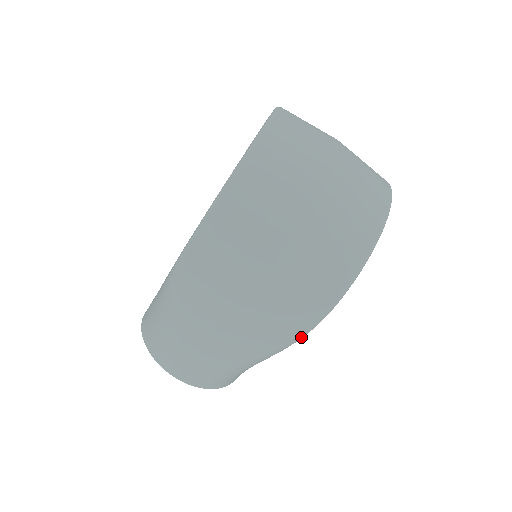
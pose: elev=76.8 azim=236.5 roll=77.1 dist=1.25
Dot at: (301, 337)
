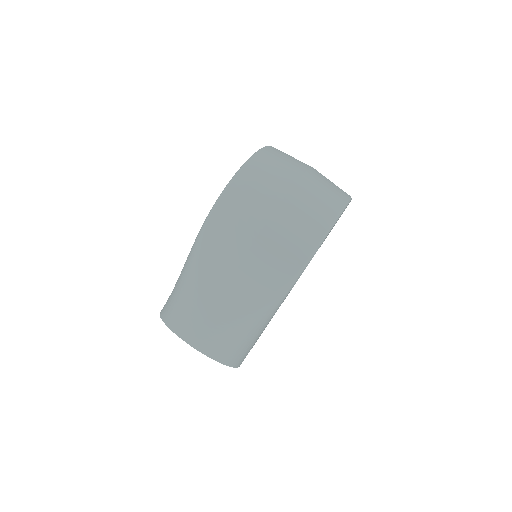
Dot at: (293, 282)
